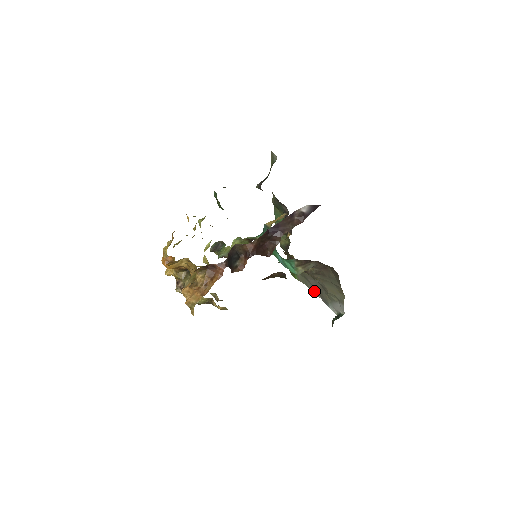
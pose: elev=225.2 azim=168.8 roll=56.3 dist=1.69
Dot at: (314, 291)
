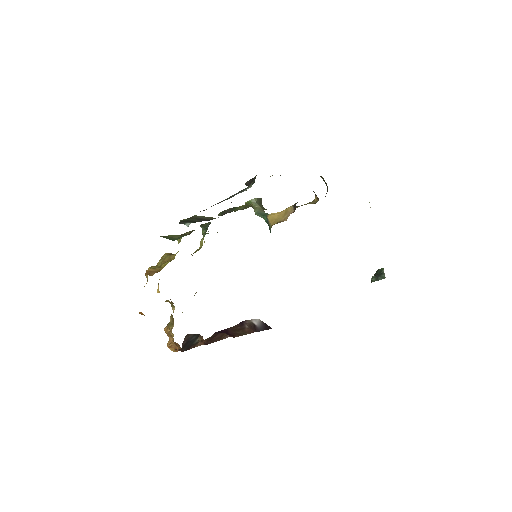
Dot at: occluded
